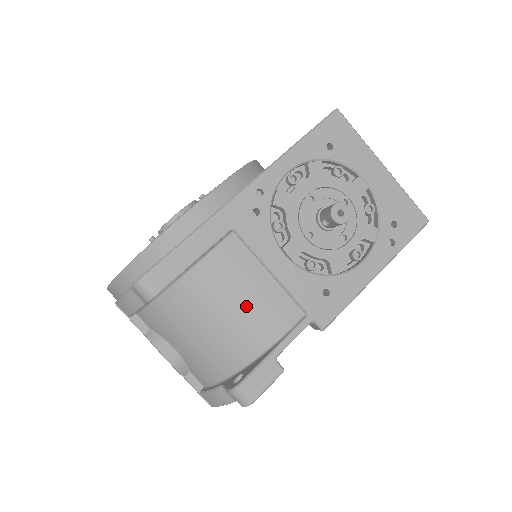
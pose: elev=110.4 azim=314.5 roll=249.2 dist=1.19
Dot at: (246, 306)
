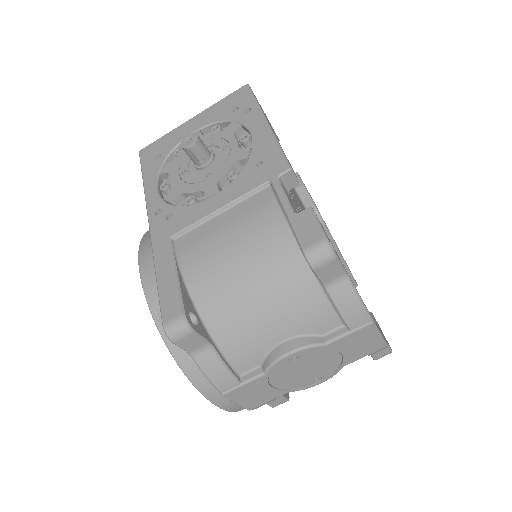
Dot at: (239, 238)
